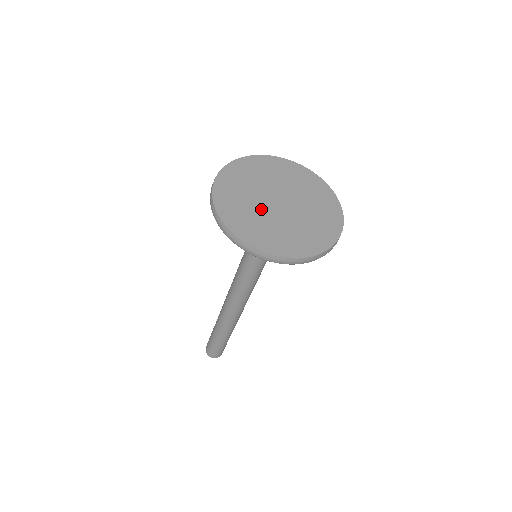
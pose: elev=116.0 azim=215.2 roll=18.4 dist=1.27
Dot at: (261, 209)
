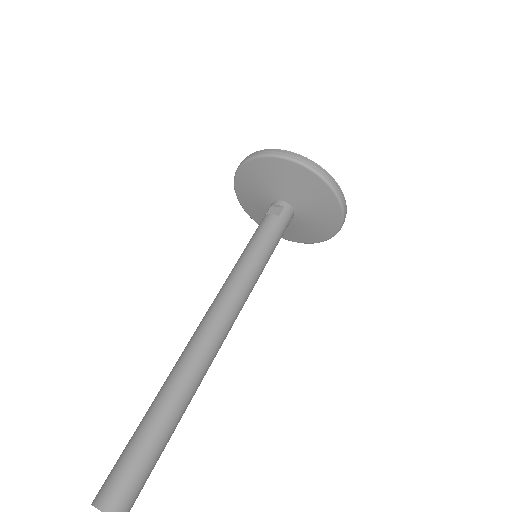
Dot at: occluded
